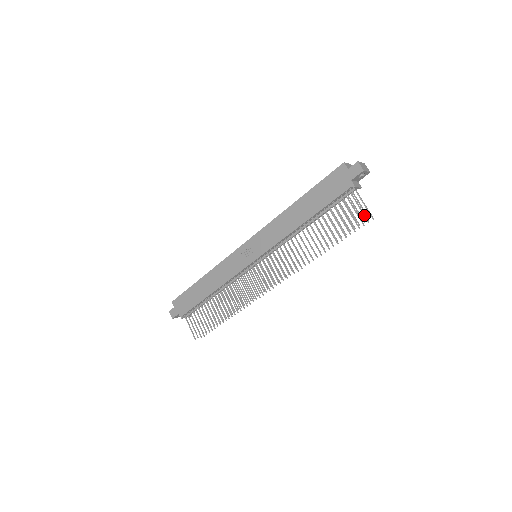
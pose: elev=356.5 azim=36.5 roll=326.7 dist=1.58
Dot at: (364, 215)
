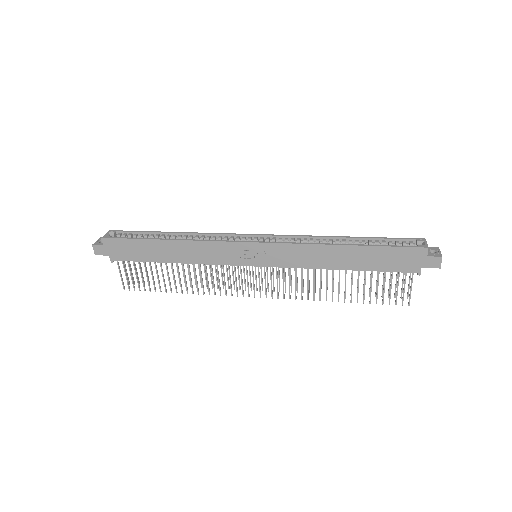
Dot at: (402, 291)
